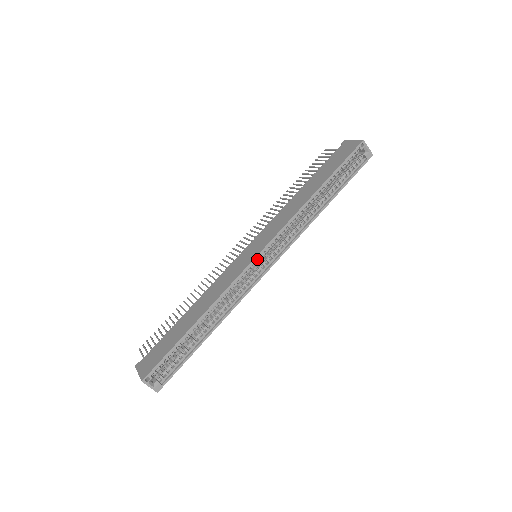
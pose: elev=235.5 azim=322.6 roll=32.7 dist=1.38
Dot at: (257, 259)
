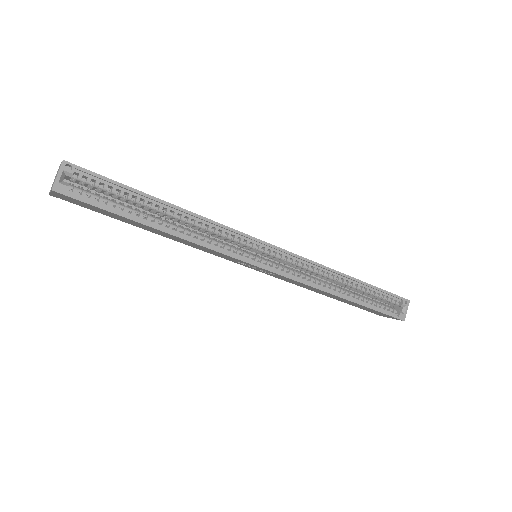
Dot at: (262, 250)
